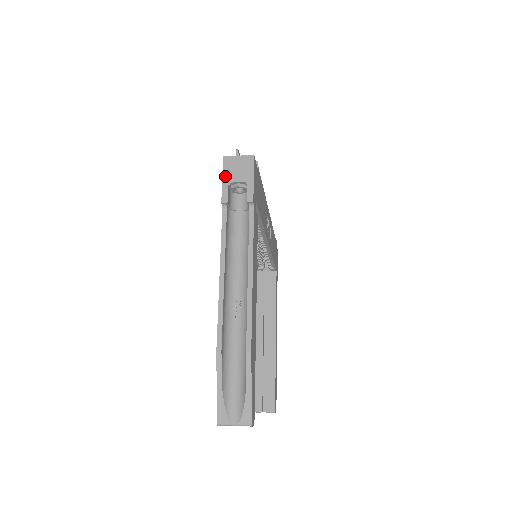
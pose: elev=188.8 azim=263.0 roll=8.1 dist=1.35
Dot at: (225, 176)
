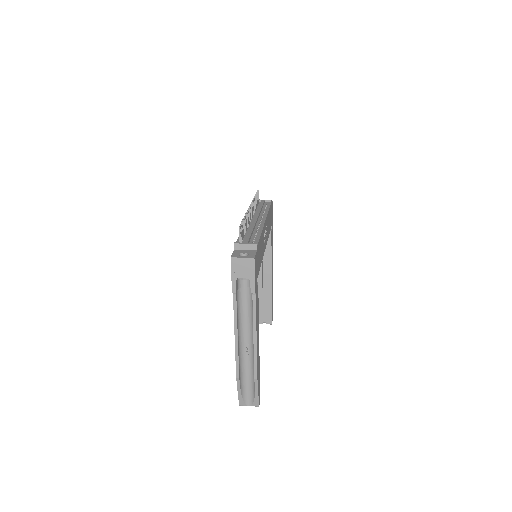
Dot at: (233, 273)
